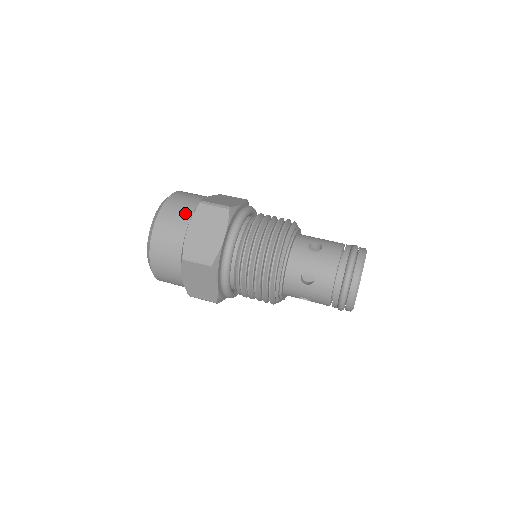
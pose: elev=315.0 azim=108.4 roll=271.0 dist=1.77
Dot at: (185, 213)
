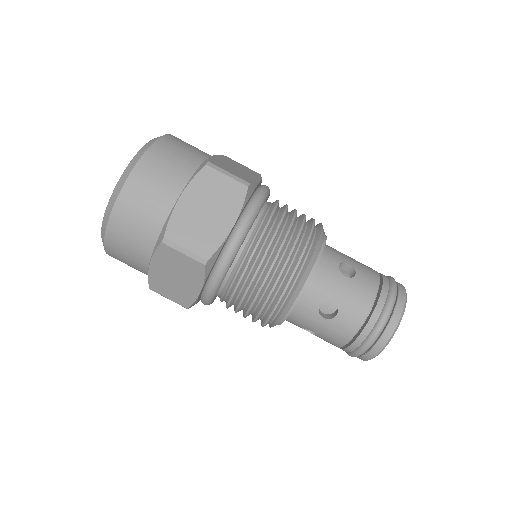
Dot at: (143, 242)
